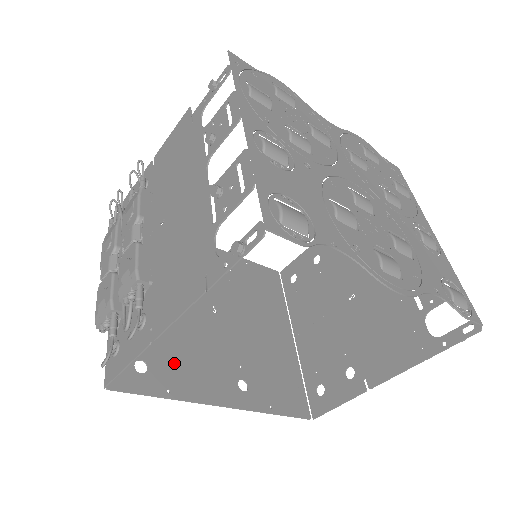
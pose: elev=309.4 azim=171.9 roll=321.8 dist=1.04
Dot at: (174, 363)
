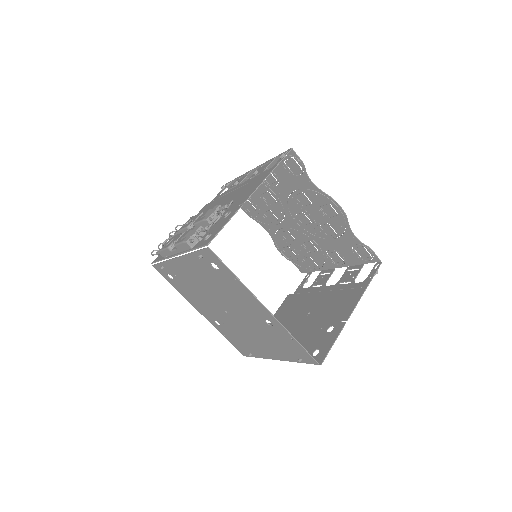
Dot at: (228, 284)
